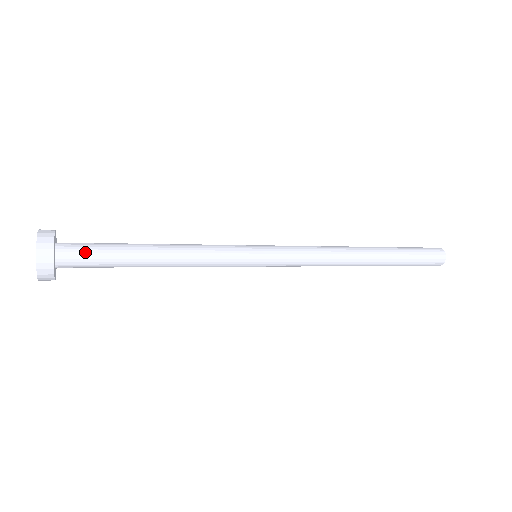
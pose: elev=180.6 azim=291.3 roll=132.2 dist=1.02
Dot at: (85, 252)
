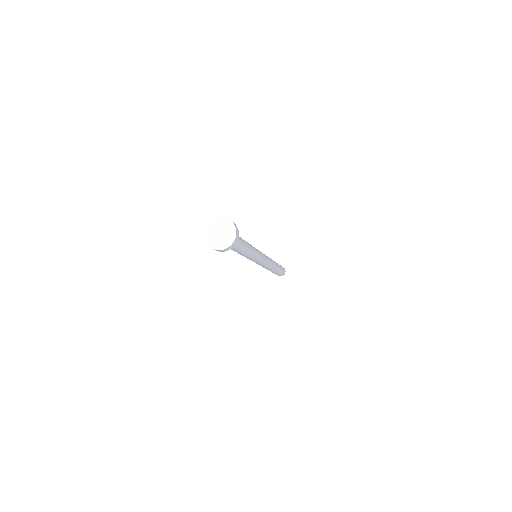
Dot at: occluded
